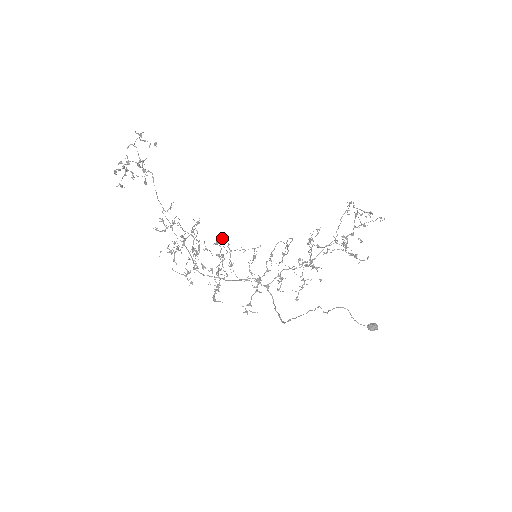
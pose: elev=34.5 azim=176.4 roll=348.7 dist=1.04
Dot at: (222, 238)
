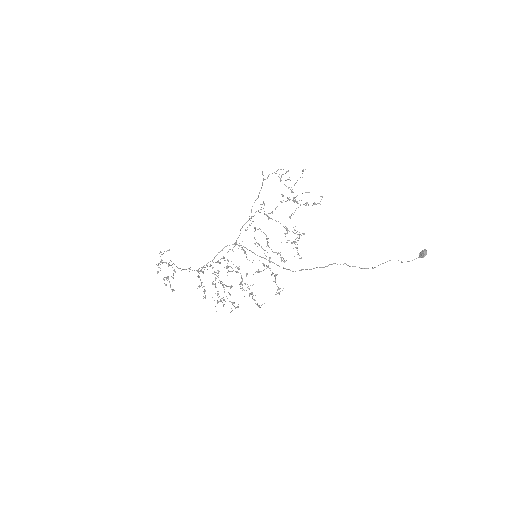
Dot at: occluded
